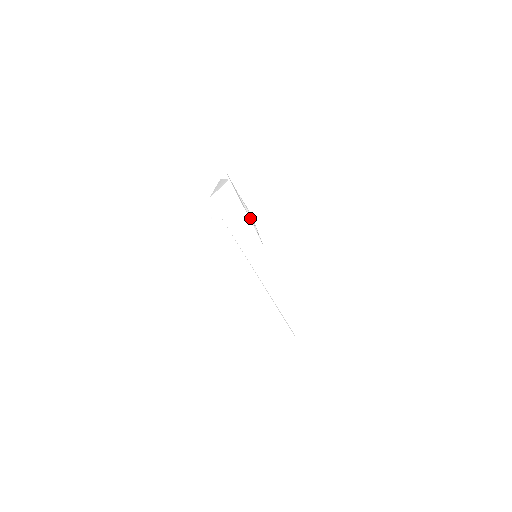
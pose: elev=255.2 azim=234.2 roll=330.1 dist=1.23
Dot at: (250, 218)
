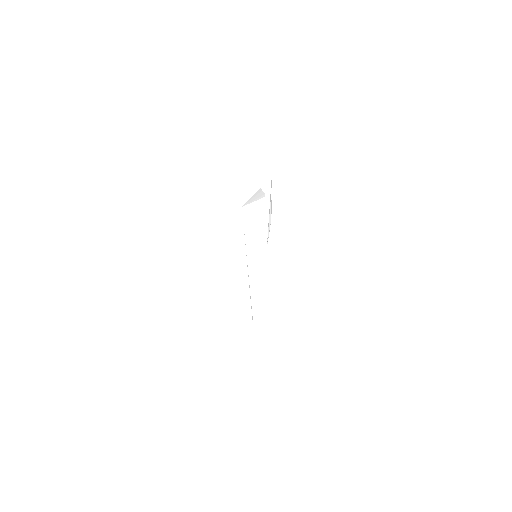
Dot at: (269, 221)
